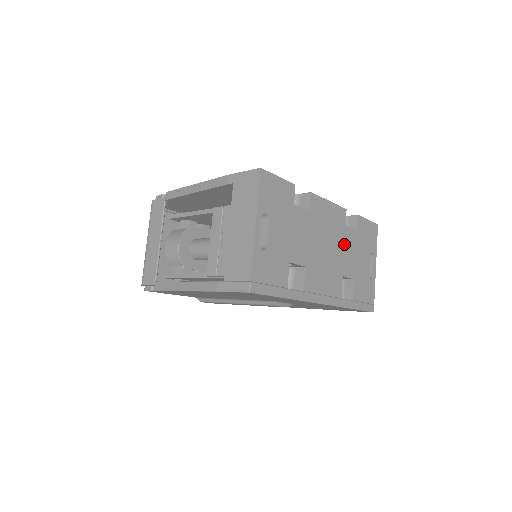
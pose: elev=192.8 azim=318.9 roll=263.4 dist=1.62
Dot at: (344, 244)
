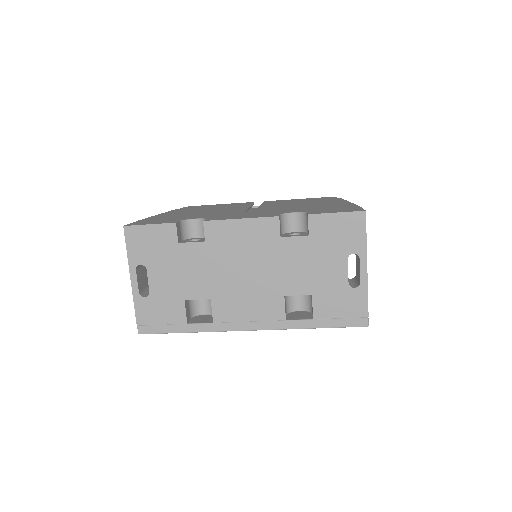
Dot at: (281, 259)
